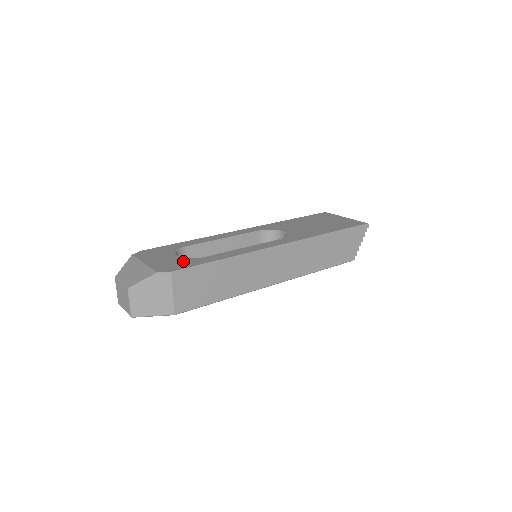
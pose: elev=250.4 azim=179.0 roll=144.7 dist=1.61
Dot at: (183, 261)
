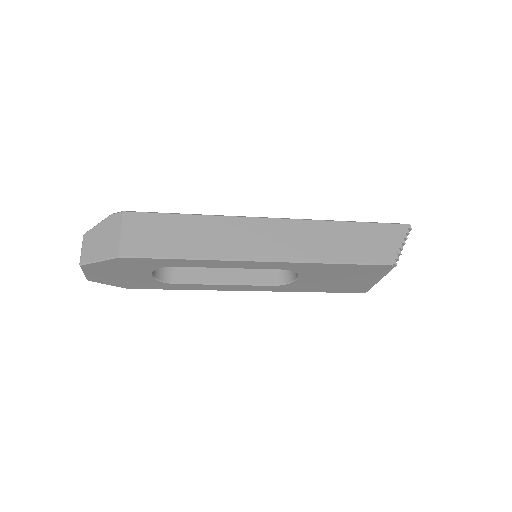
Dot at: occluded
